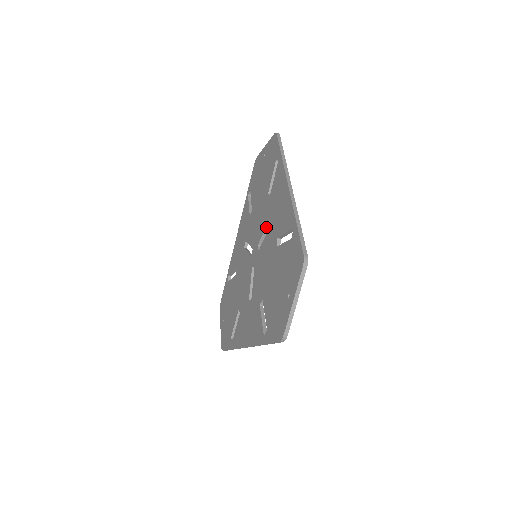
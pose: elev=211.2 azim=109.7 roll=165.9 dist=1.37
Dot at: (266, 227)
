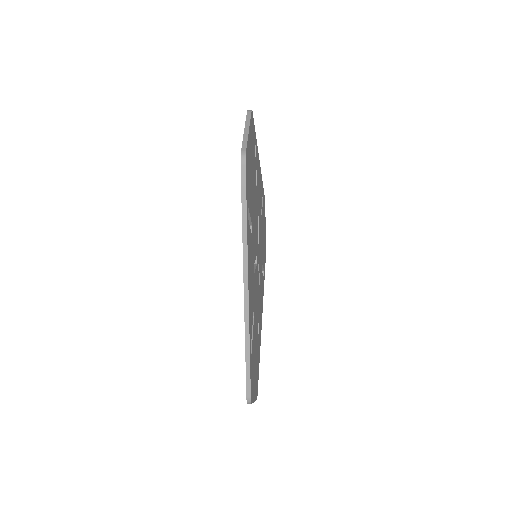
Dot at: occluded
